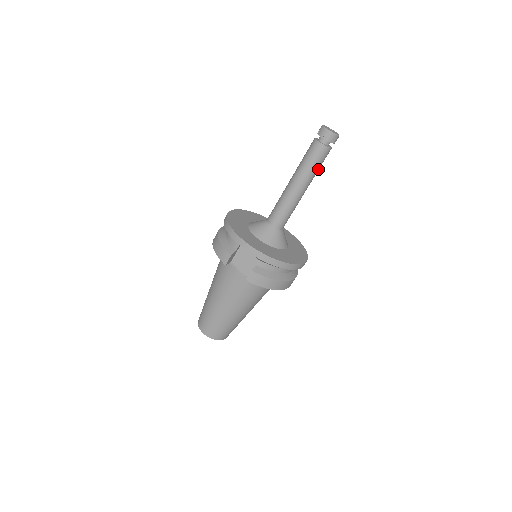
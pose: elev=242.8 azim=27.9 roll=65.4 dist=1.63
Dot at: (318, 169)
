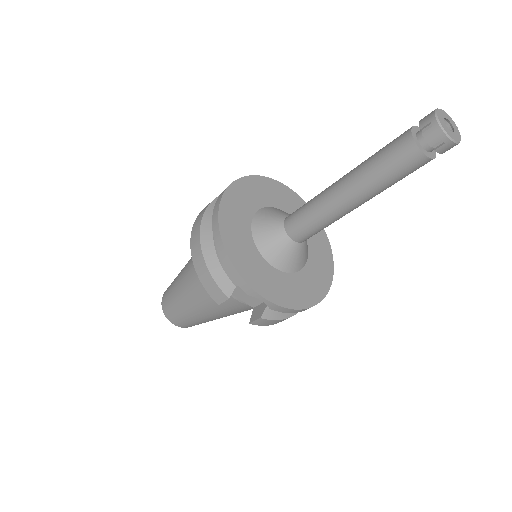
Dot at: occluded
